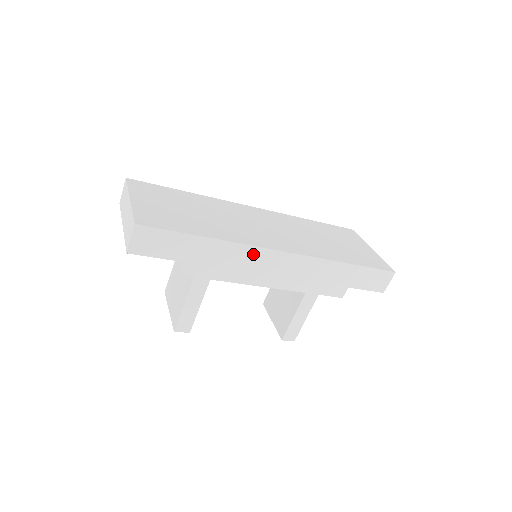
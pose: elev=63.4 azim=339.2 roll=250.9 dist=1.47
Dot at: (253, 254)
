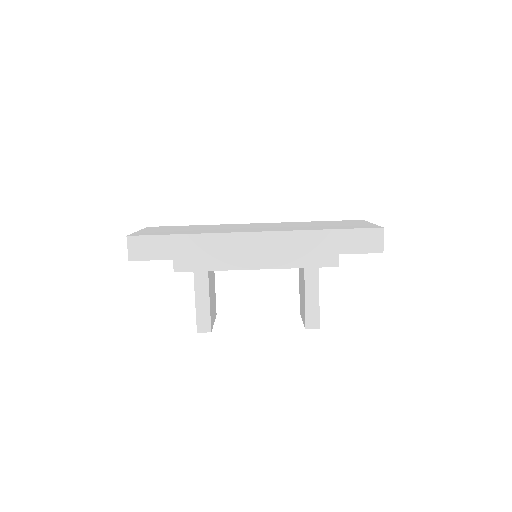
Dot at: (227, 240)
